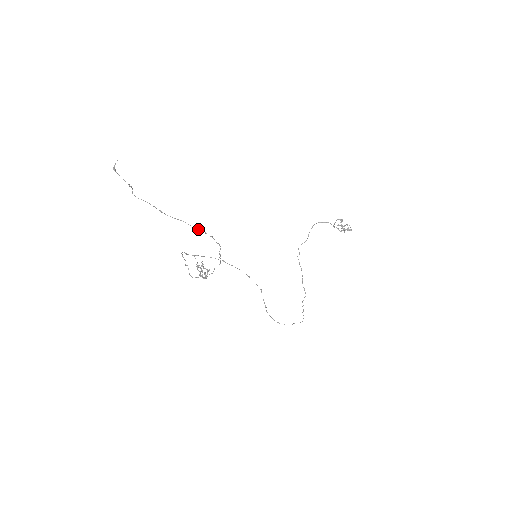
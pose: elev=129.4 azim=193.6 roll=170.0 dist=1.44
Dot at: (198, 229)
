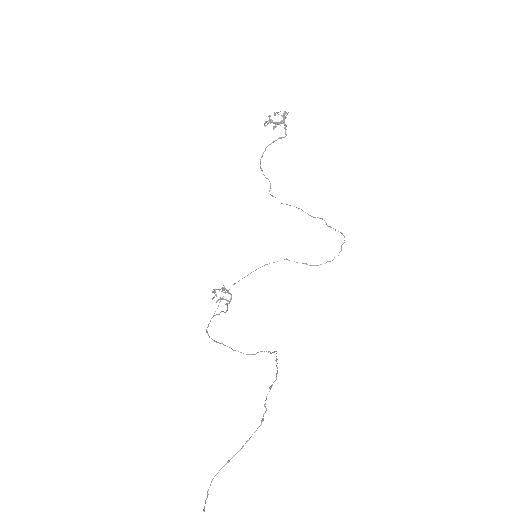
Dot at: (263, 415)
